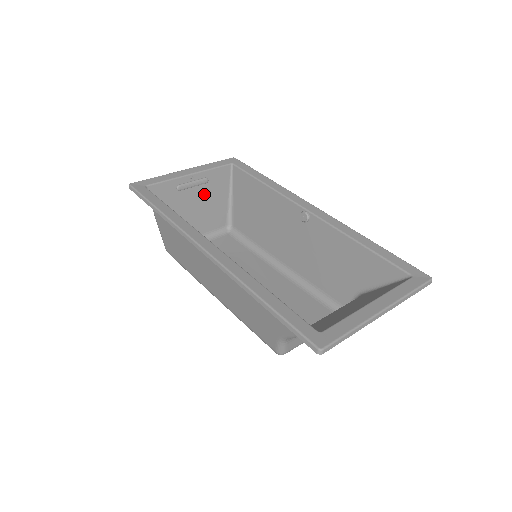
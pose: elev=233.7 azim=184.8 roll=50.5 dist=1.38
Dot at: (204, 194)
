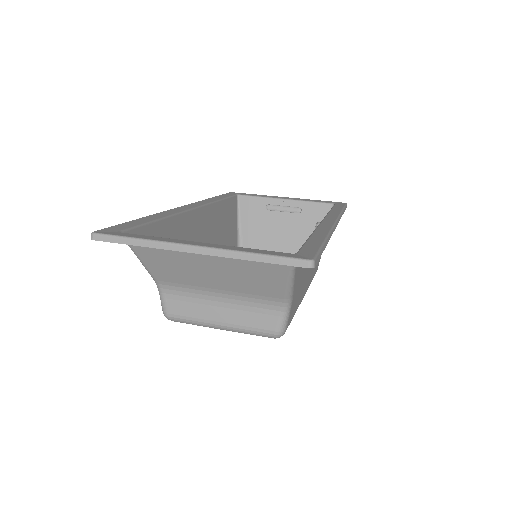
Dot at: (294, 224)
